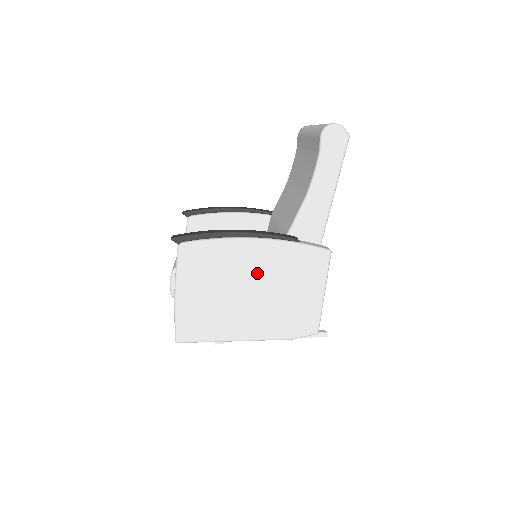
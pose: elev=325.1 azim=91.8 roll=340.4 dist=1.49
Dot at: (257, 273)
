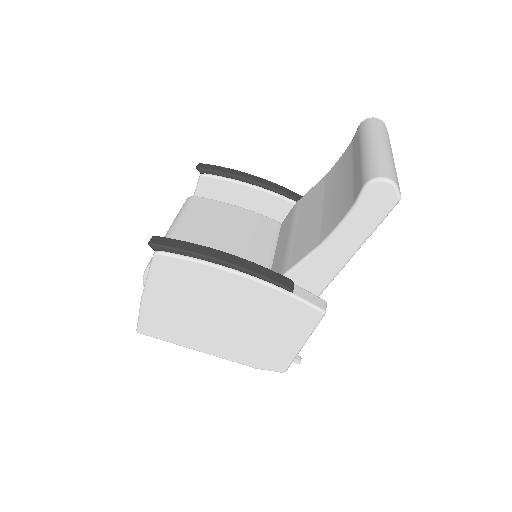
Dot at: (235, 305)
